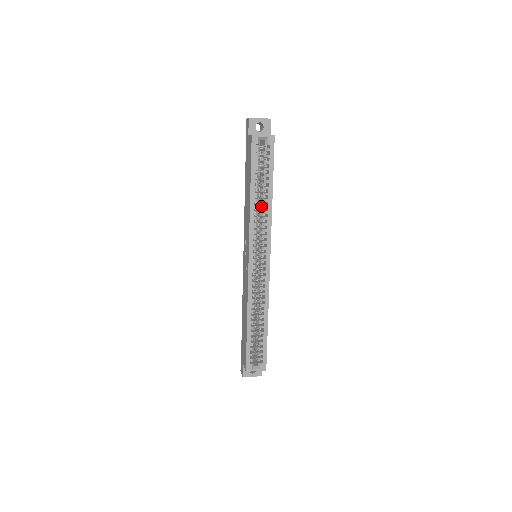
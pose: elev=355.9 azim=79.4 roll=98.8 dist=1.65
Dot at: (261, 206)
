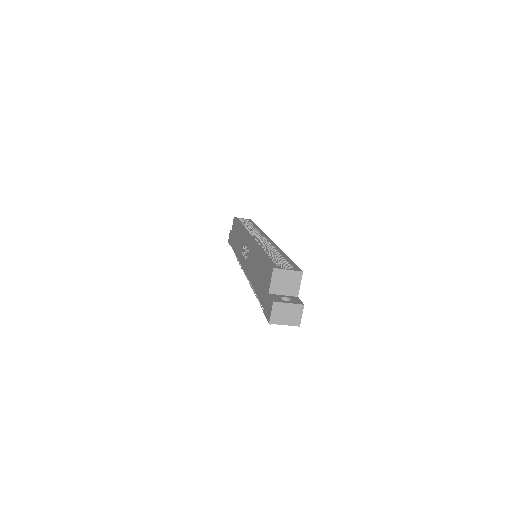
Dot at: occluded
